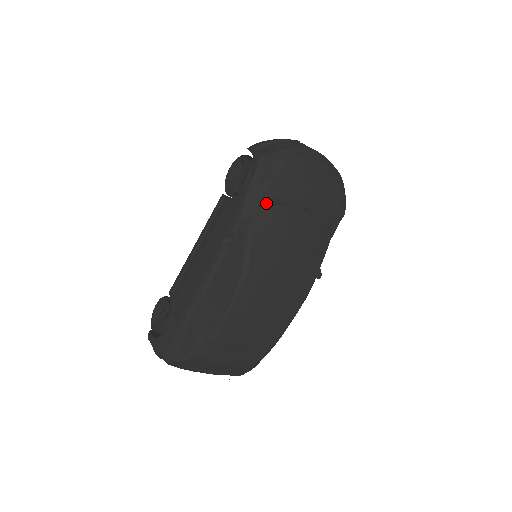
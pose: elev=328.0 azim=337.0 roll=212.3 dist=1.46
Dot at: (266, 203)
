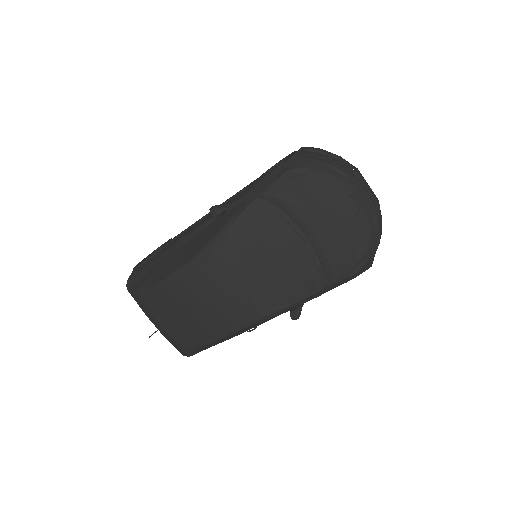
Dot at: (271, 199)
